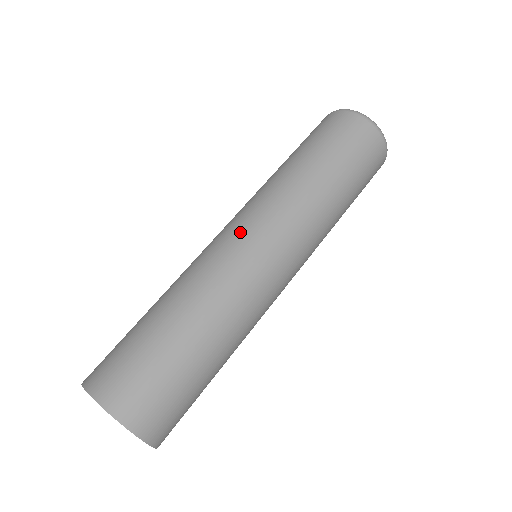
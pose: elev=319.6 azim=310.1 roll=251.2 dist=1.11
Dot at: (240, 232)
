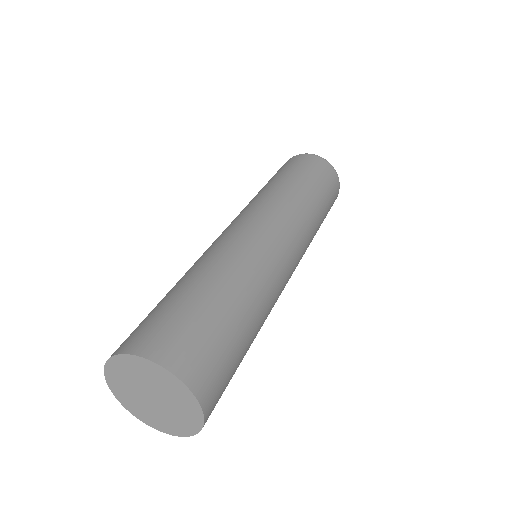
Dot at: (234, 224)
